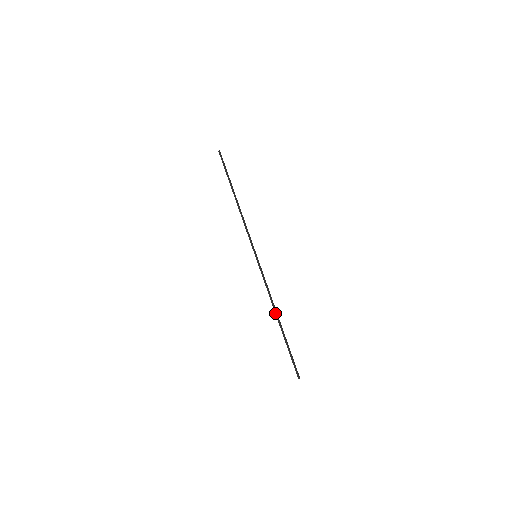
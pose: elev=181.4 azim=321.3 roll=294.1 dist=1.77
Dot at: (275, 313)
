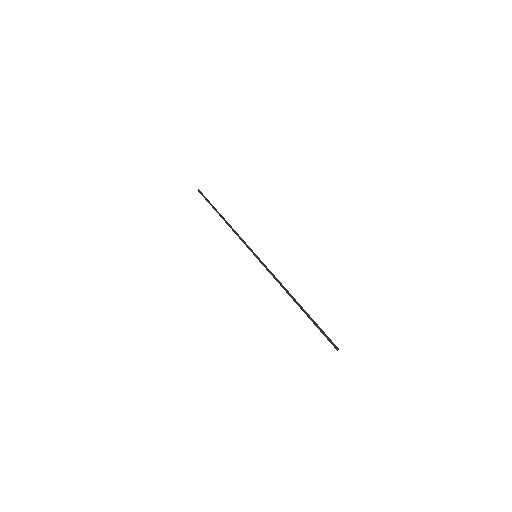
Dot at: (292, 296)
